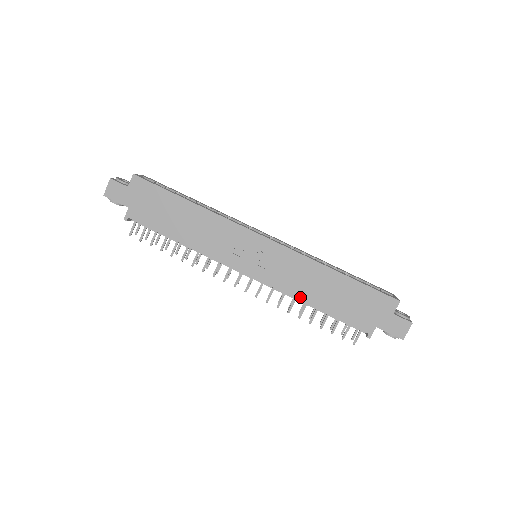
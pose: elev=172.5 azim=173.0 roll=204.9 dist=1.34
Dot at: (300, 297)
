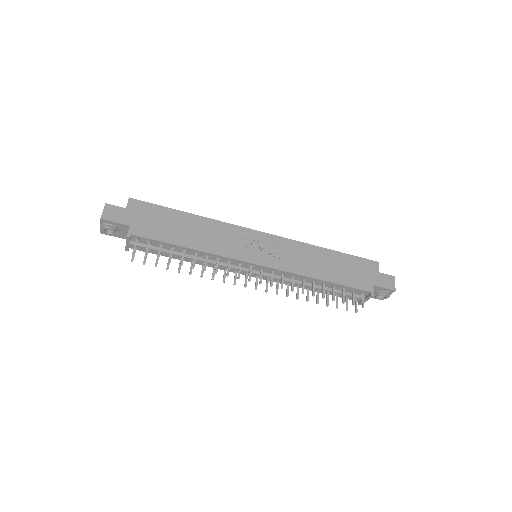
Dot at: (309, 274)
